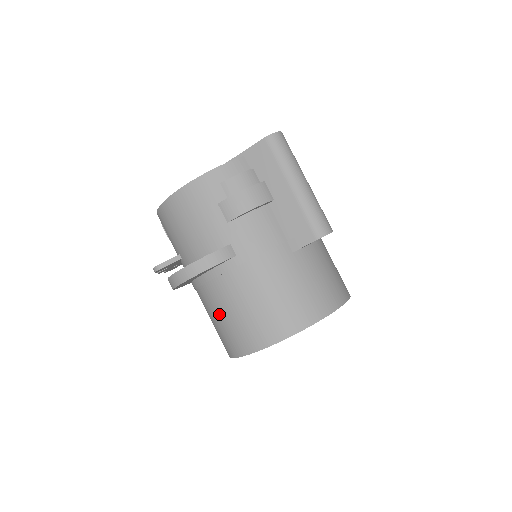
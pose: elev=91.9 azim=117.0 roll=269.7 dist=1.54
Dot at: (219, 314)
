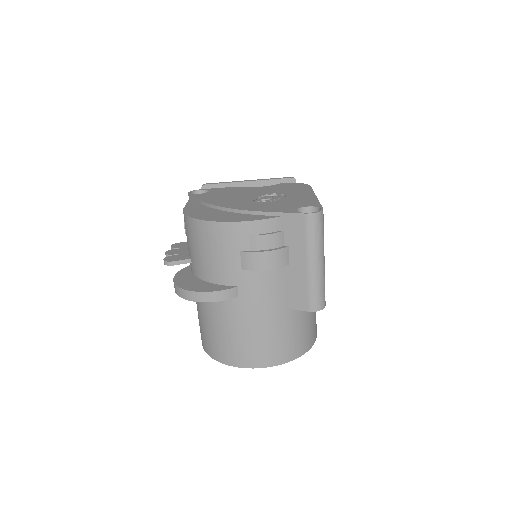
Dot at: (206, 322)
